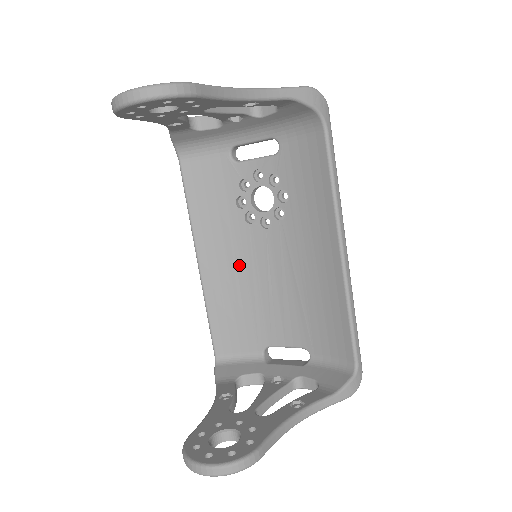
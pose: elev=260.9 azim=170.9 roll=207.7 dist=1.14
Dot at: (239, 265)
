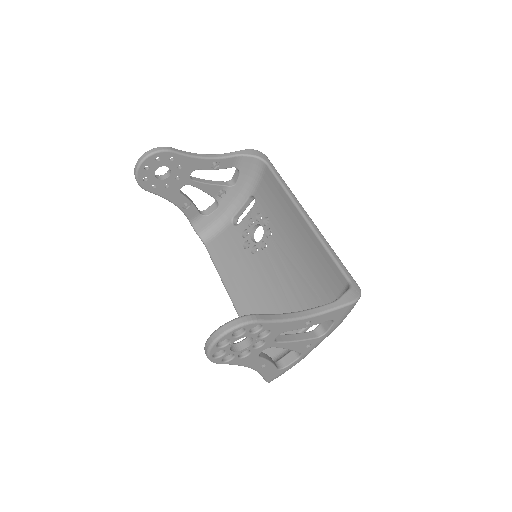
Dot at: (258, 285)
